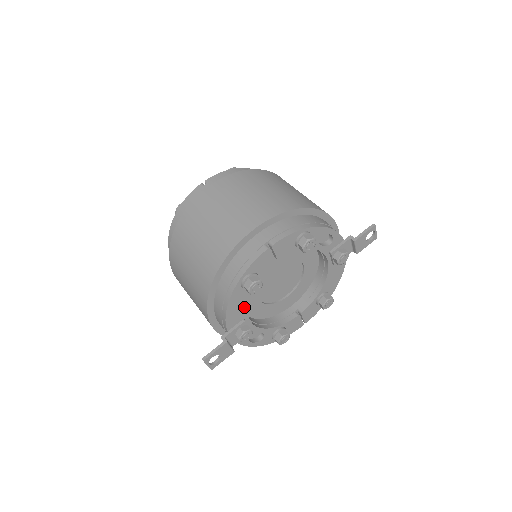
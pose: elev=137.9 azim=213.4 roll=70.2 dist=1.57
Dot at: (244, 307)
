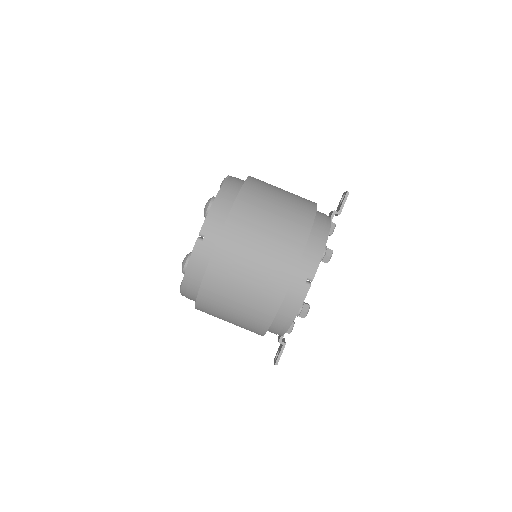
Dot at: occluded
